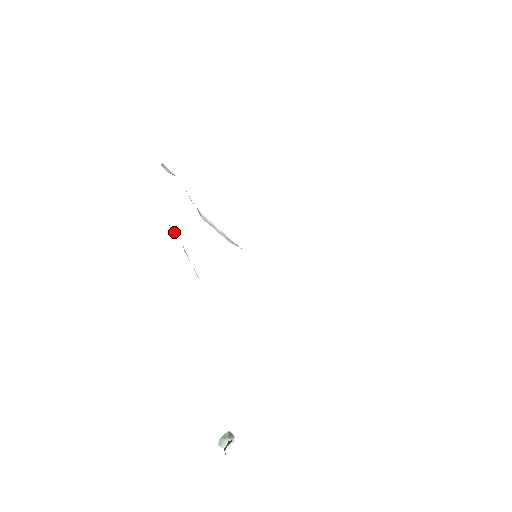
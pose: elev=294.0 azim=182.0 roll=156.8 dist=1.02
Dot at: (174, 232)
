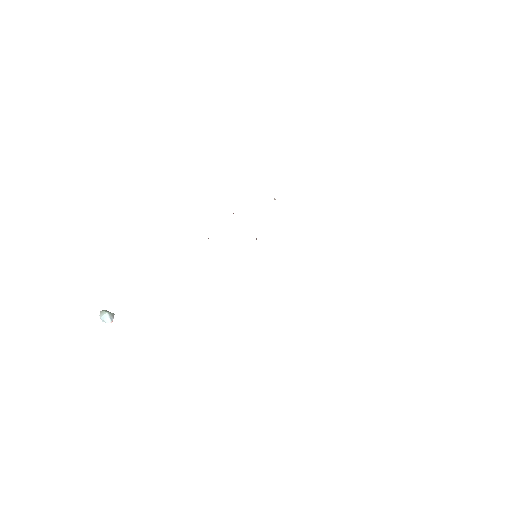
Dot at: occluded
